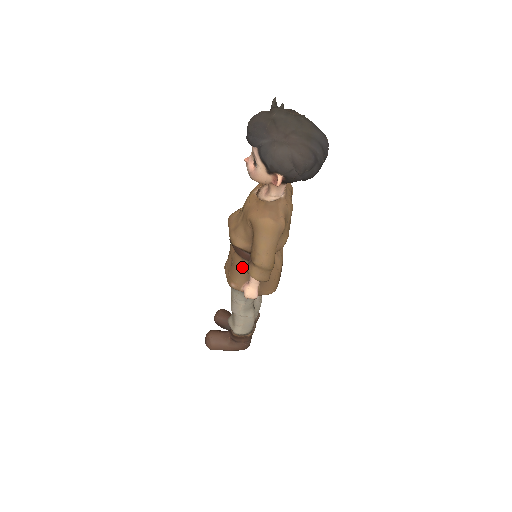
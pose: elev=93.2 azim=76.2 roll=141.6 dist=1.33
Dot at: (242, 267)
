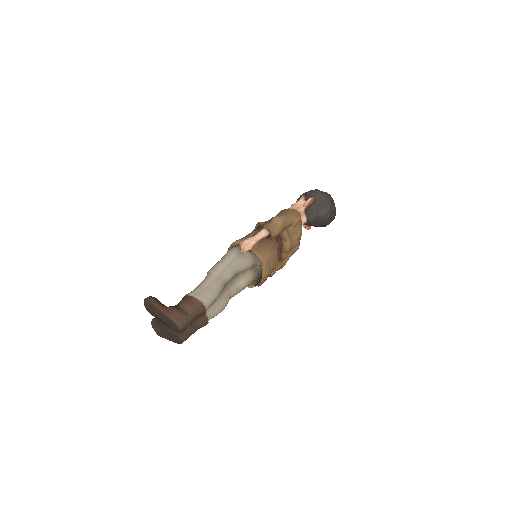
Dot at: (255, 232)
